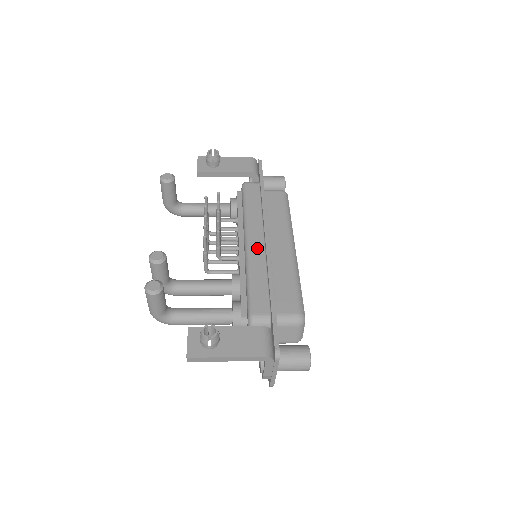
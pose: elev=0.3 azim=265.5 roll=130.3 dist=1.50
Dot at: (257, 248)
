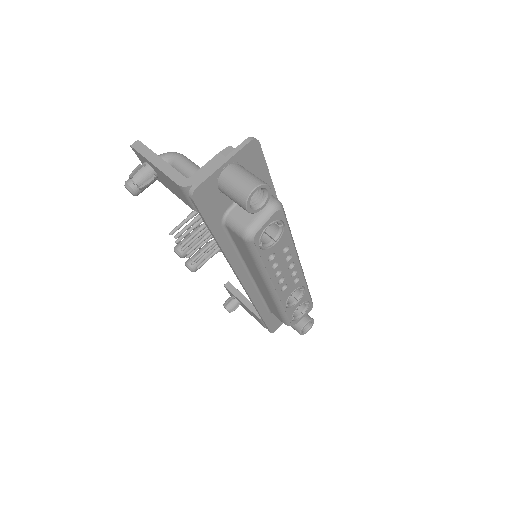
Dot at: occluded
